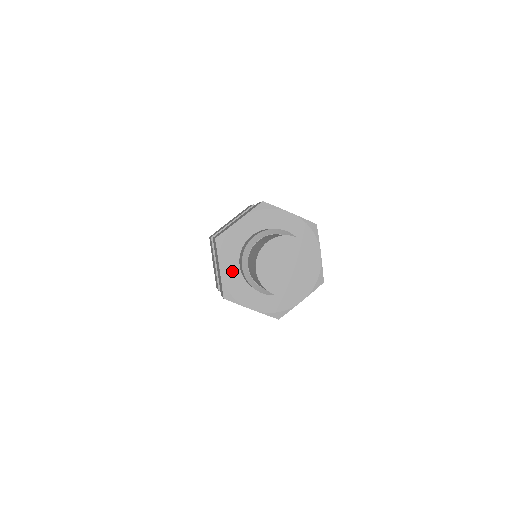
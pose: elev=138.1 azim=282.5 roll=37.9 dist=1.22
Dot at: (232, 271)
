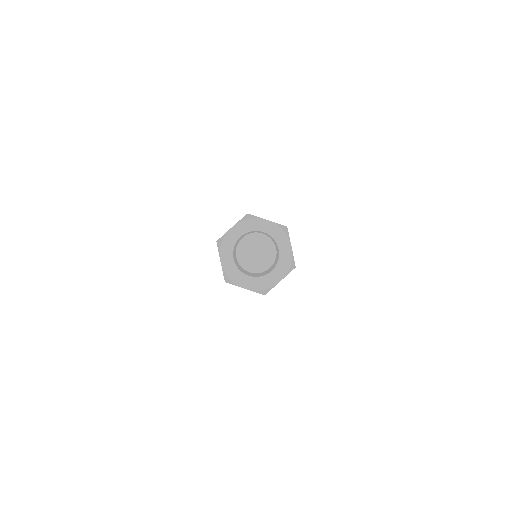
Dot at: (229, 263)
